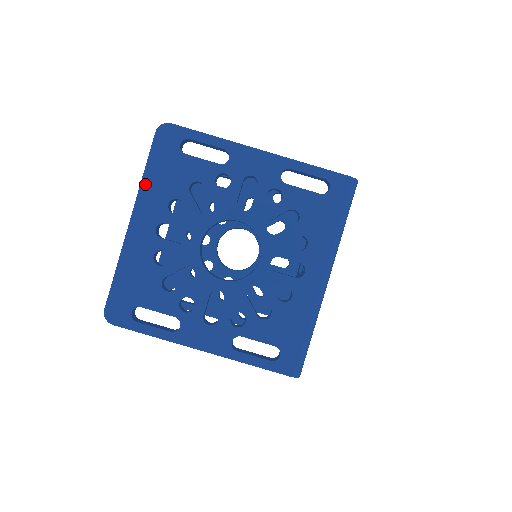
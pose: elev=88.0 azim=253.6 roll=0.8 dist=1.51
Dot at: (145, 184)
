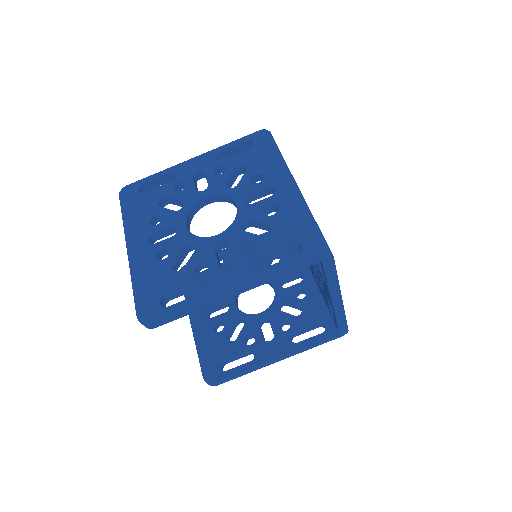
Dot at: (127, 224)
